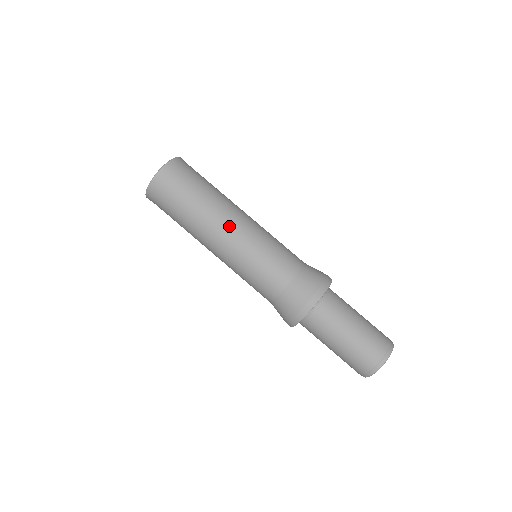
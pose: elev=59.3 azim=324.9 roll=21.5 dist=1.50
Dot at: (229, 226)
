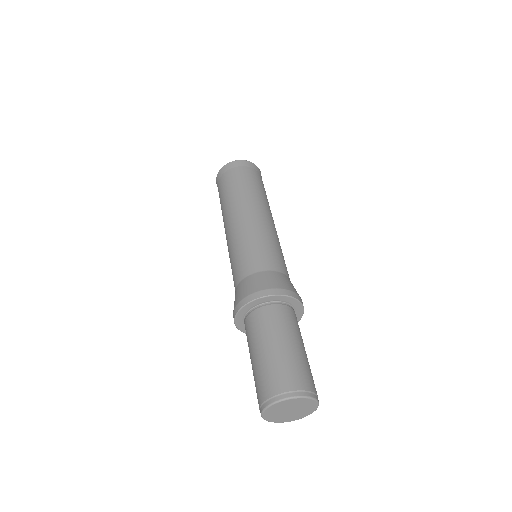
Dot at: (261, 212)
